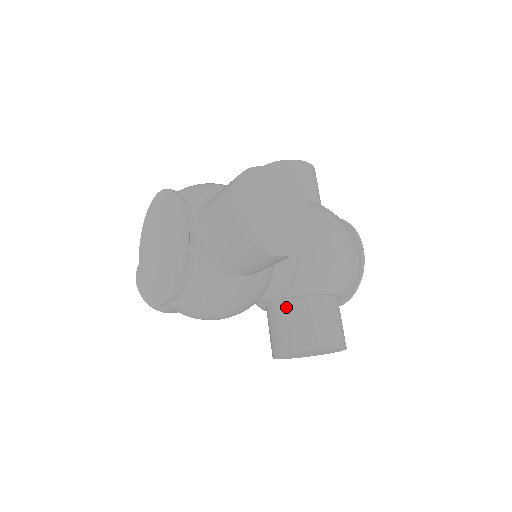
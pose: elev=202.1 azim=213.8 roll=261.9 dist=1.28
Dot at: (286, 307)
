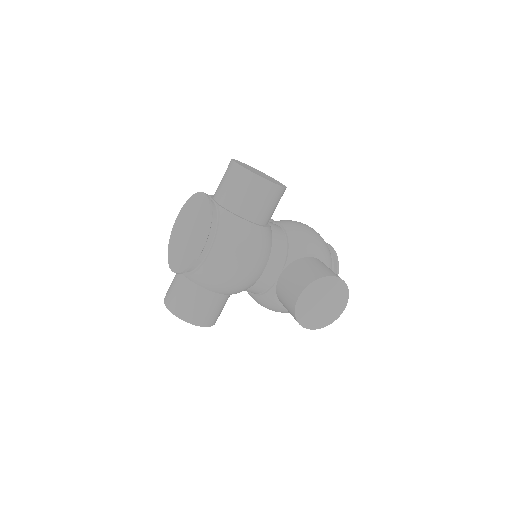
Dot at: (290, 268)
